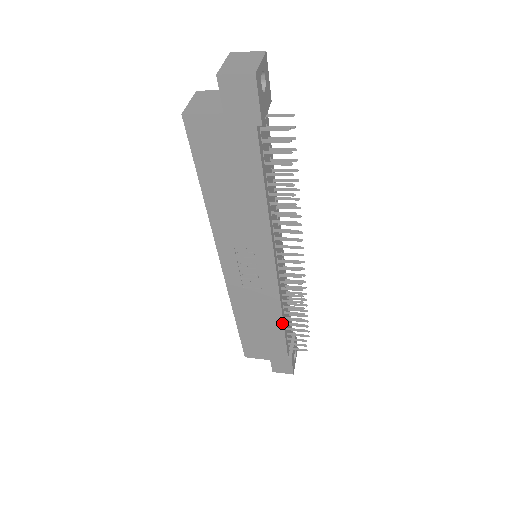
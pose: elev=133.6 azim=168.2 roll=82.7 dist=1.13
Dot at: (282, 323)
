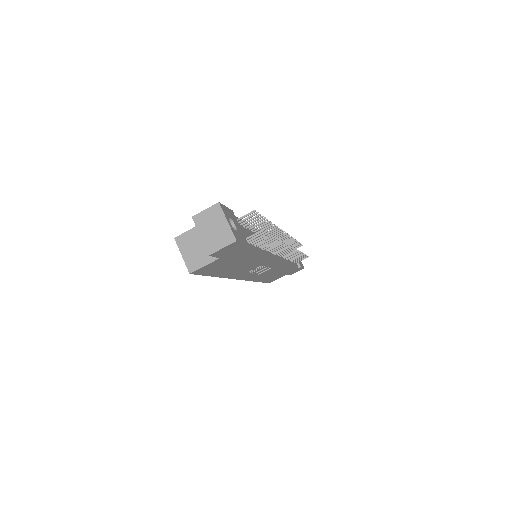
Dot at: (290, 265)
